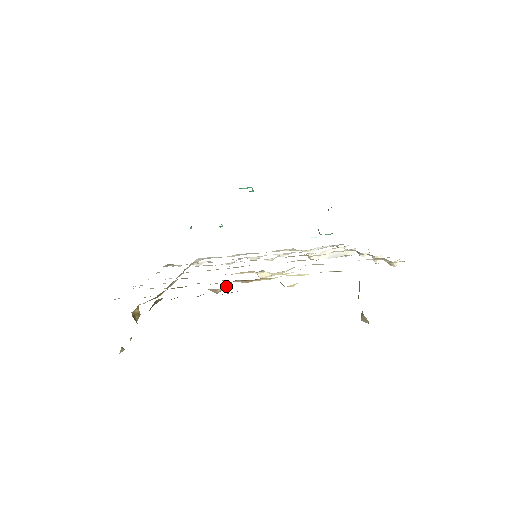
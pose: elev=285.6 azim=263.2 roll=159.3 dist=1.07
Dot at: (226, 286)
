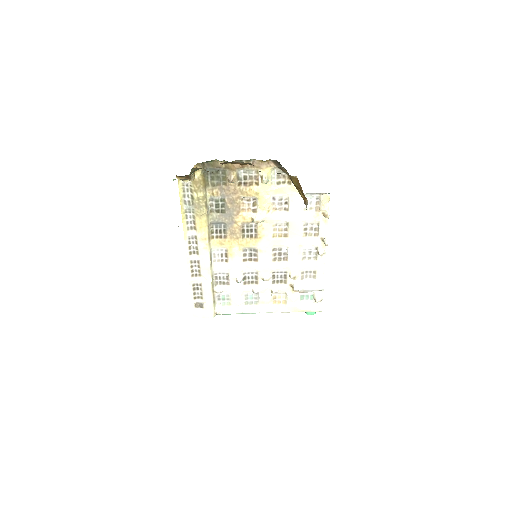
Dot at: (236, 174)
